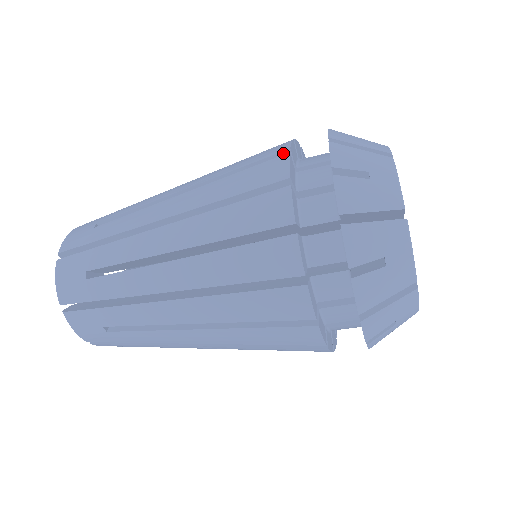
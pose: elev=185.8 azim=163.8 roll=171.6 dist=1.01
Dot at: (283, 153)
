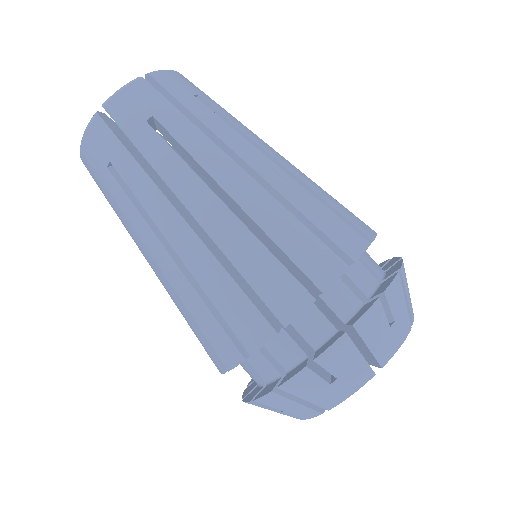
Dot at: (366, 237)
